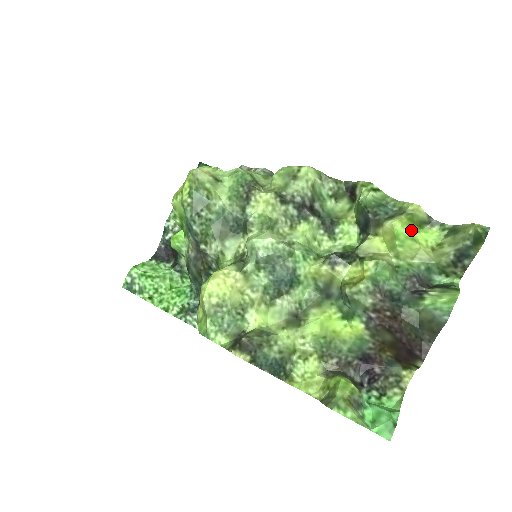
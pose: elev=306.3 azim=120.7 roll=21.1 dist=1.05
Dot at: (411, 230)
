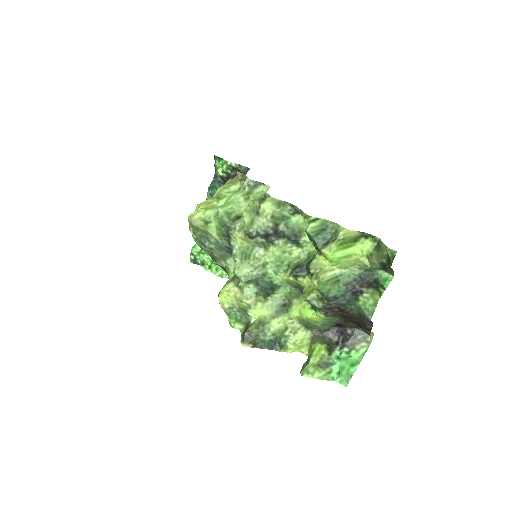
Dot at: (345, 249)
